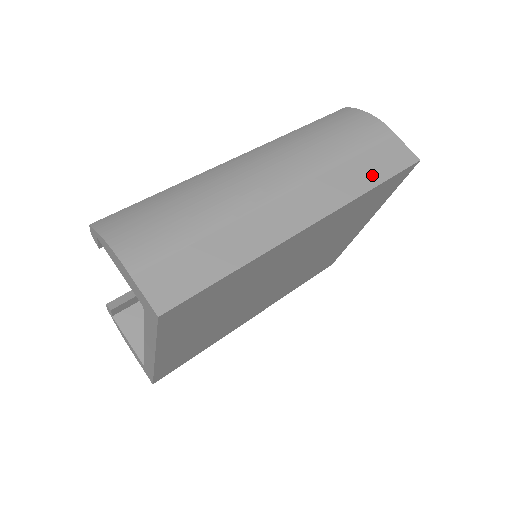
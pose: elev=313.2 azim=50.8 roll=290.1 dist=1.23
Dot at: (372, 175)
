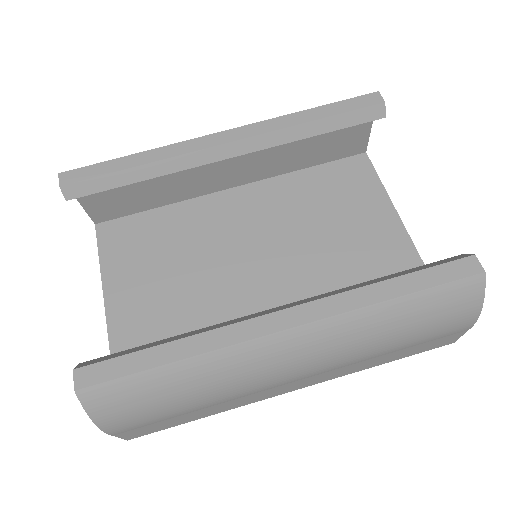
Dot at: (393, 359)
